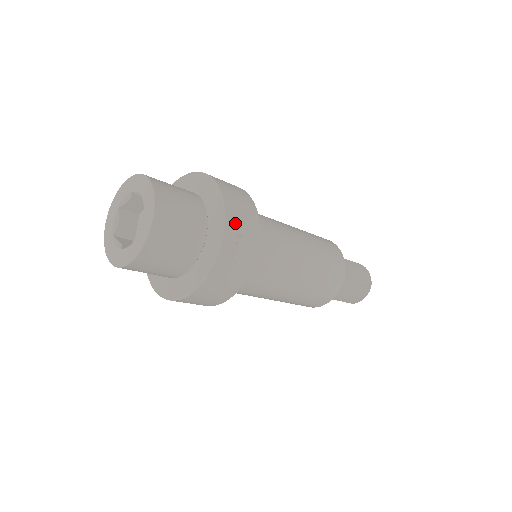
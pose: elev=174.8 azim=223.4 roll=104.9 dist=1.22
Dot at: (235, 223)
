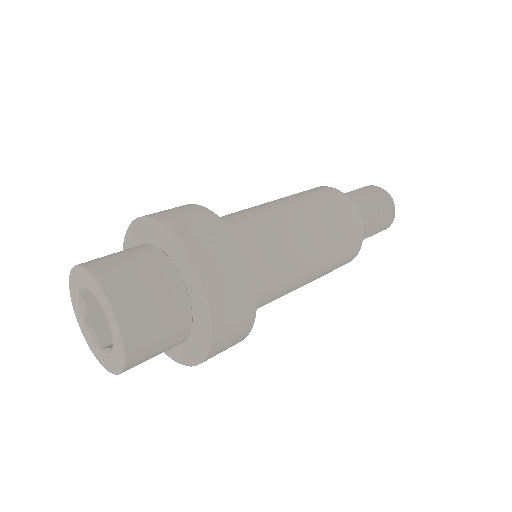
Dot at: (187, 229)
